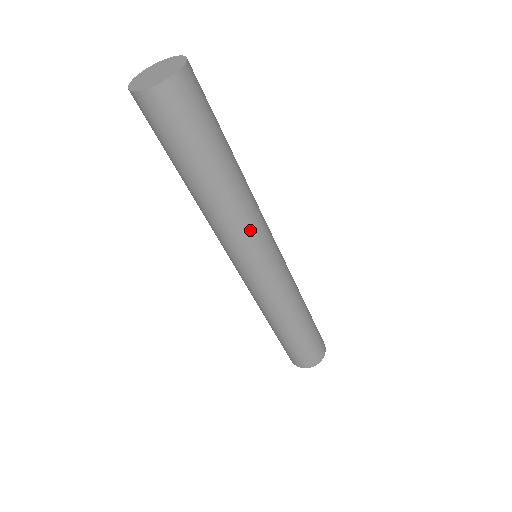
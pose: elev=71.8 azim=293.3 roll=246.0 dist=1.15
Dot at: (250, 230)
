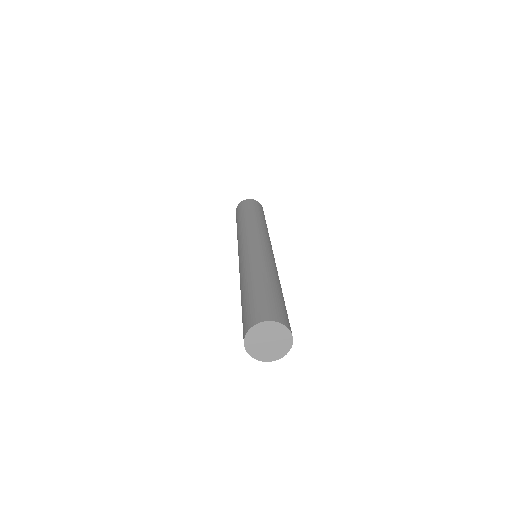
Dot at: occluded
